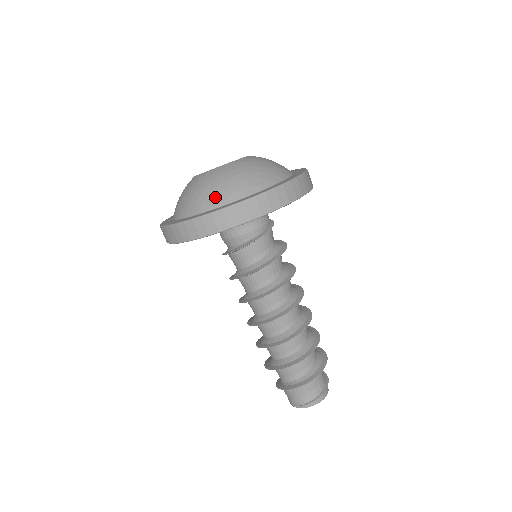
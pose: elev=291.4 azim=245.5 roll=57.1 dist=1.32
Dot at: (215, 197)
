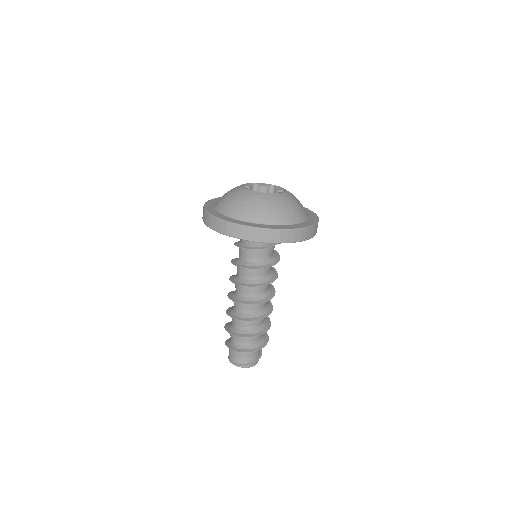
Dot at: (243, 212)
